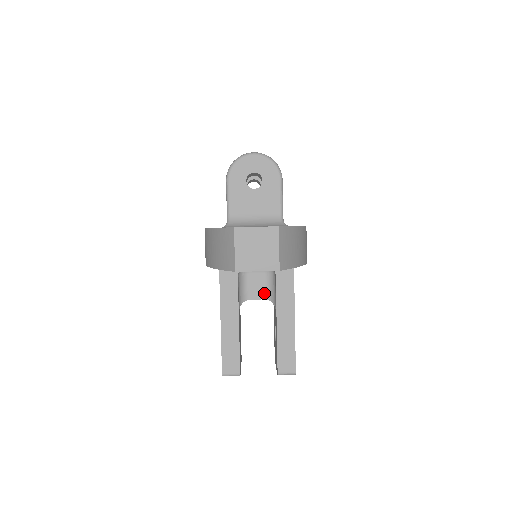
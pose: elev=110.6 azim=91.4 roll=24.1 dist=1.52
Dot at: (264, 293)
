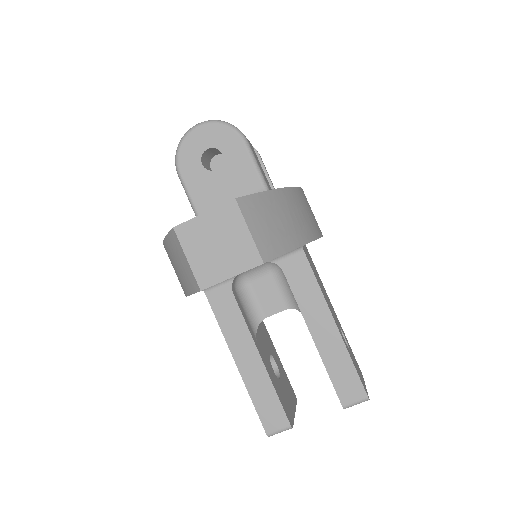
Dot at: (282, 301)
